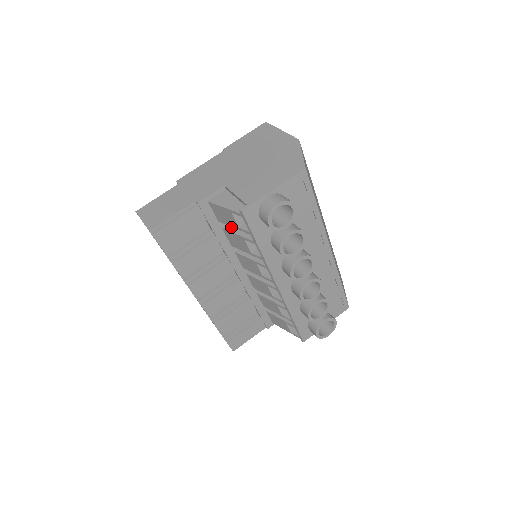
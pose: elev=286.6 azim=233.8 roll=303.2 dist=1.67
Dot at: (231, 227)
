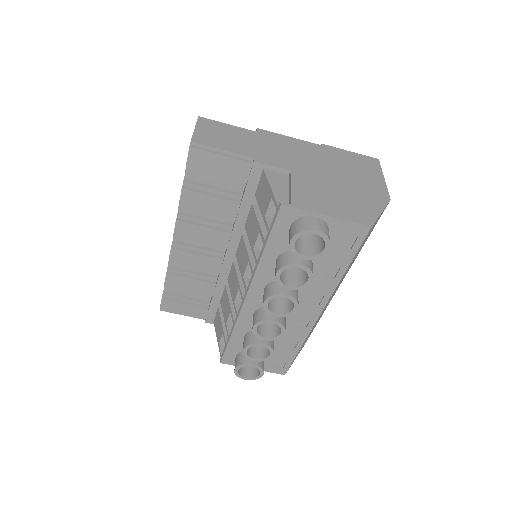
Dot at: occluded
